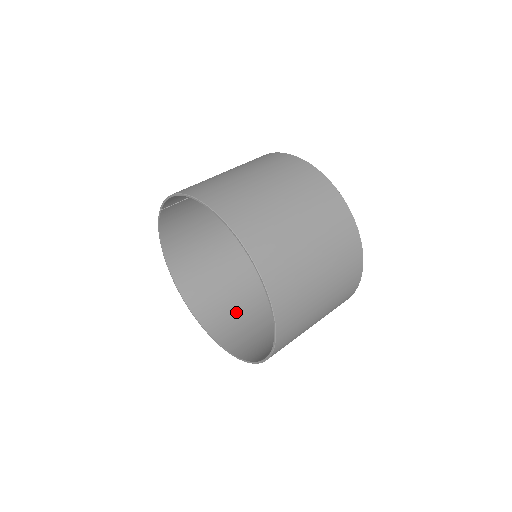
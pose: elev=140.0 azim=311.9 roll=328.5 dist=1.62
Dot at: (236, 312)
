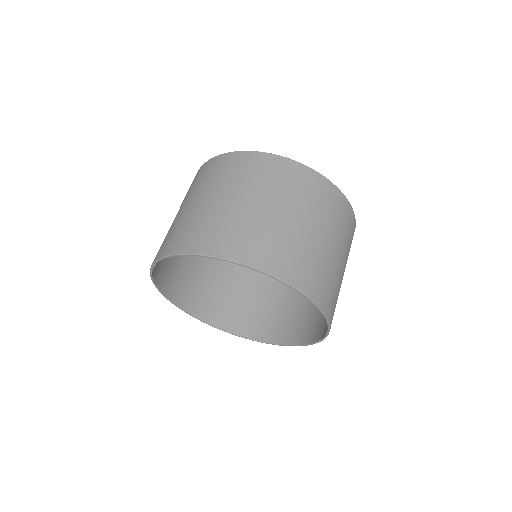
Dot at: (257, 305)
